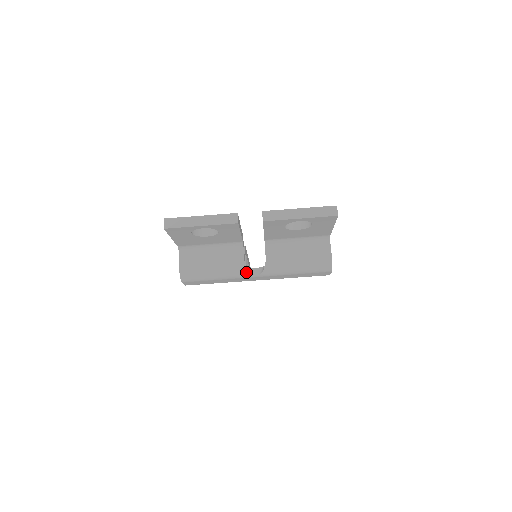
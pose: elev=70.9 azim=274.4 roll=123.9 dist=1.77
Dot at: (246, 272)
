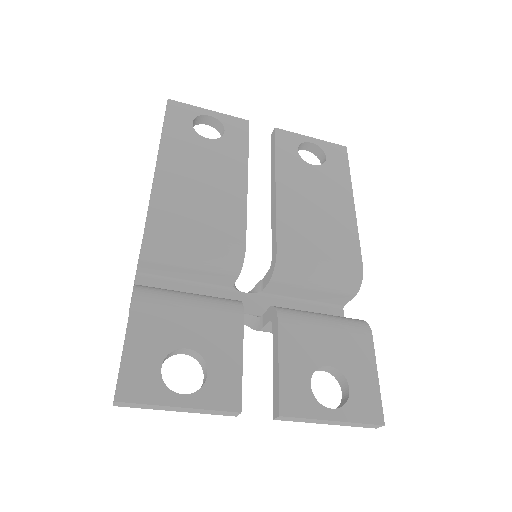
Dot at: occluded
